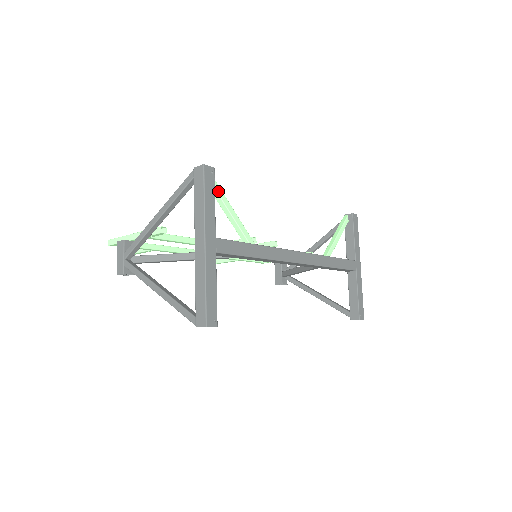
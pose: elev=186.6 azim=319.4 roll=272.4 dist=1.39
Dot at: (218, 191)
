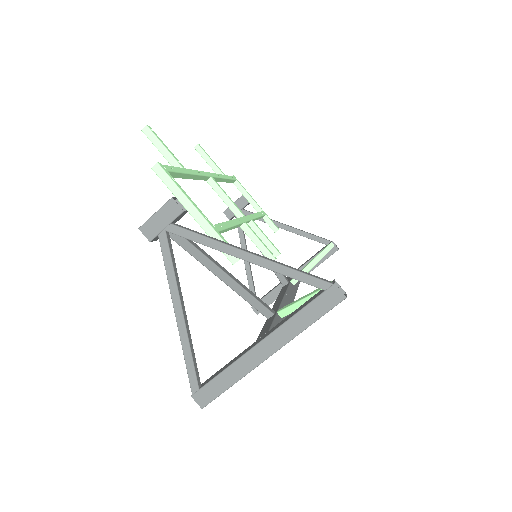
Dot at: occluded
